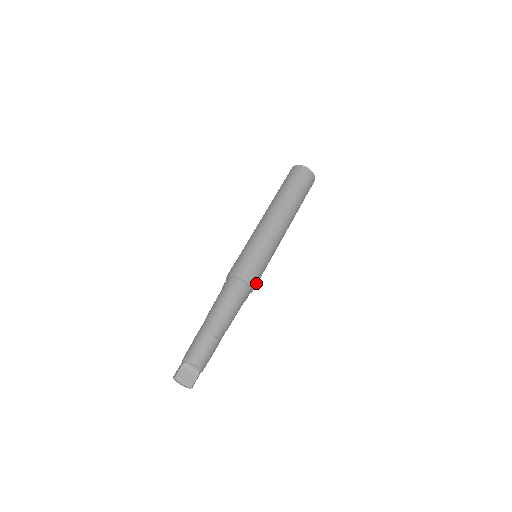
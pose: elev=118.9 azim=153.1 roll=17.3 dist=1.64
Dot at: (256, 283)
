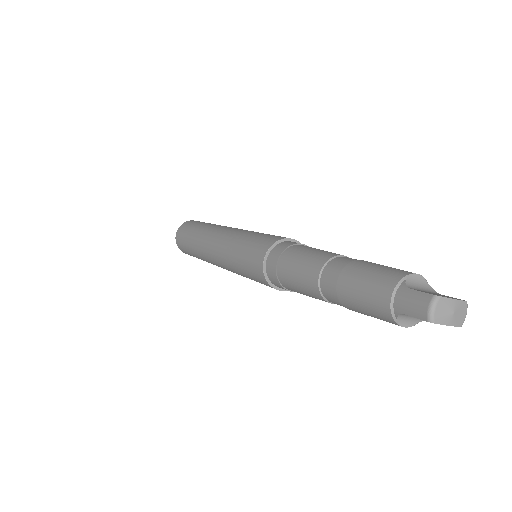
Dot at: occluded
